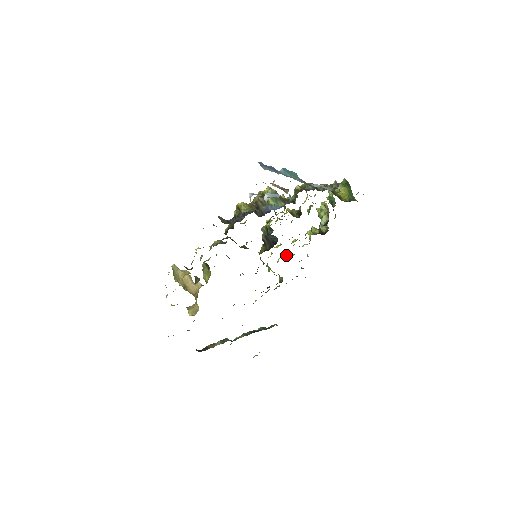
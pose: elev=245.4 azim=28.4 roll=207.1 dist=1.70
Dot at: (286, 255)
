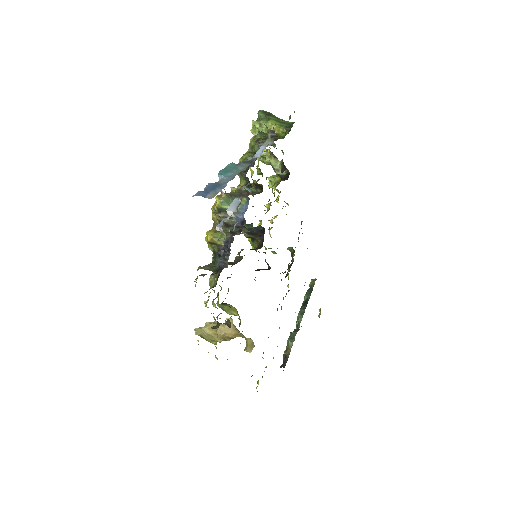
Dot at: (271, 223)
